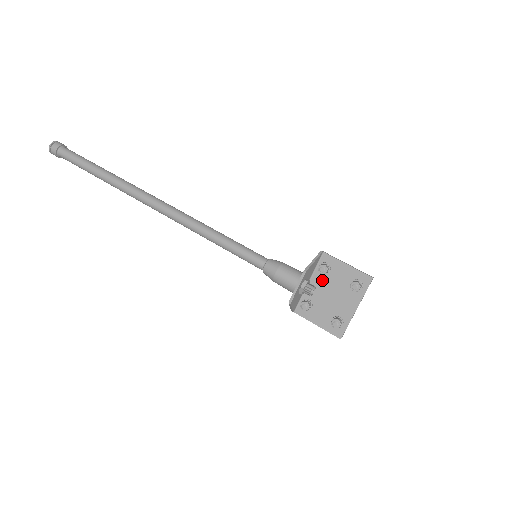
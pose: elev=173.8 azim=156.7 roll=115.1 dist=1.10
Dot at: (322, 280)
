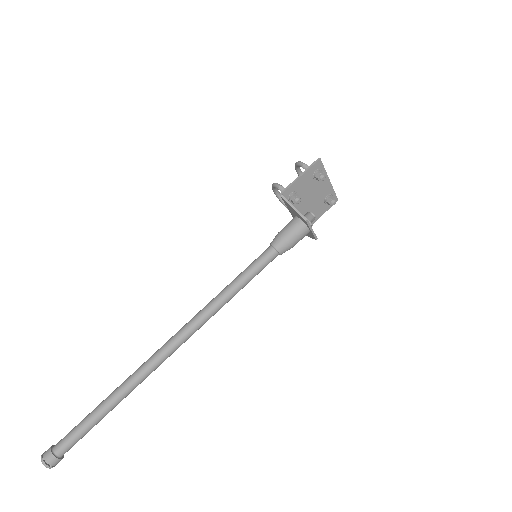
Dot at: occluded
